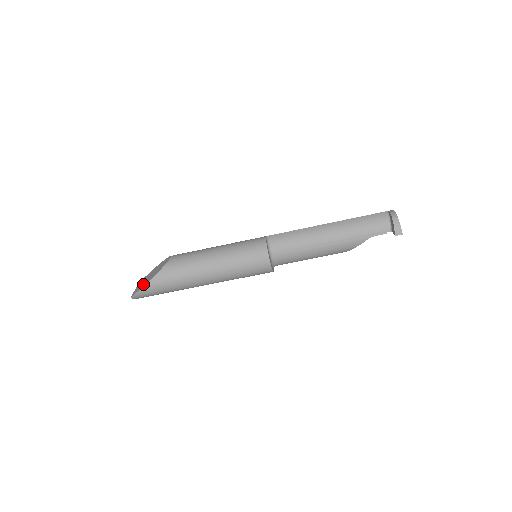
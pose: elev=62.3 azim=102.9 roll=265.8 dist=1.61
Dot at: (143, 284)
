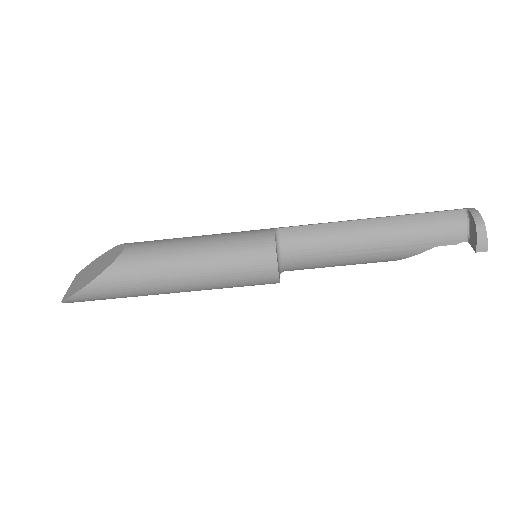
Dot at: (80, 284)
